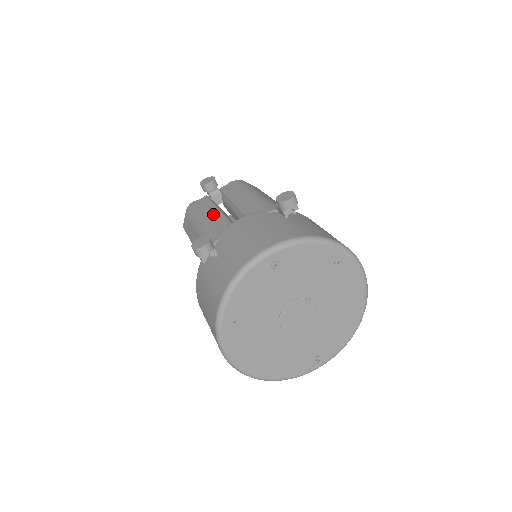
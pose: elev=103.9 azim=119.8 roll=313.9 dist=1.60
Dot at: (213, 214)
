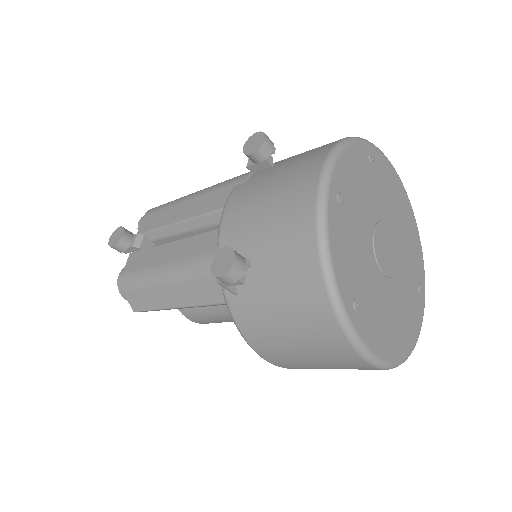
Dot at: (173, 250)
